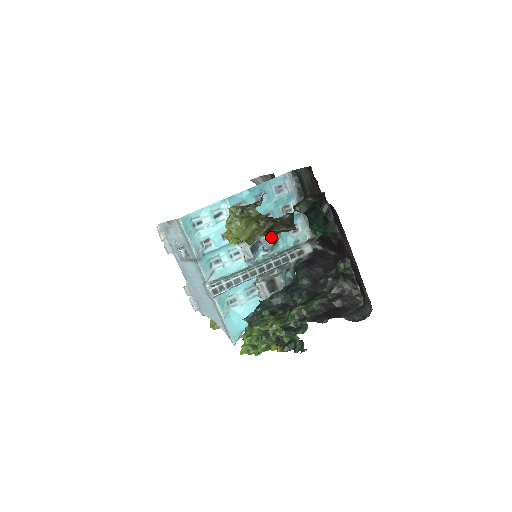
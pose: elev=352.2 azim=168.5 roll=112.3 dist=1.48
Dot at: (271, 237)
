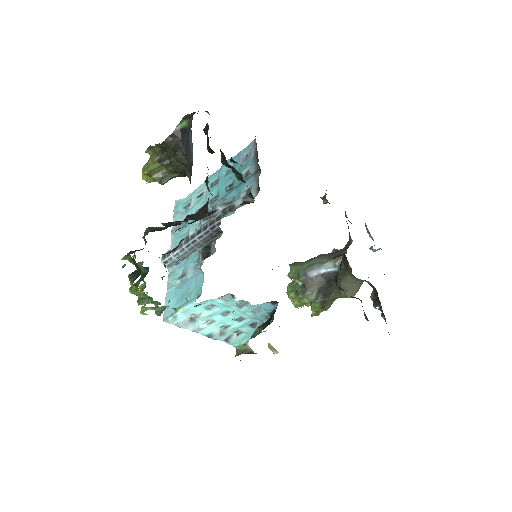
Dot at: (222, 202)
